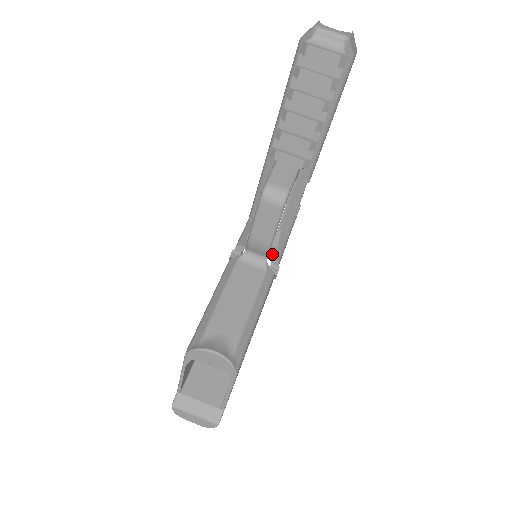
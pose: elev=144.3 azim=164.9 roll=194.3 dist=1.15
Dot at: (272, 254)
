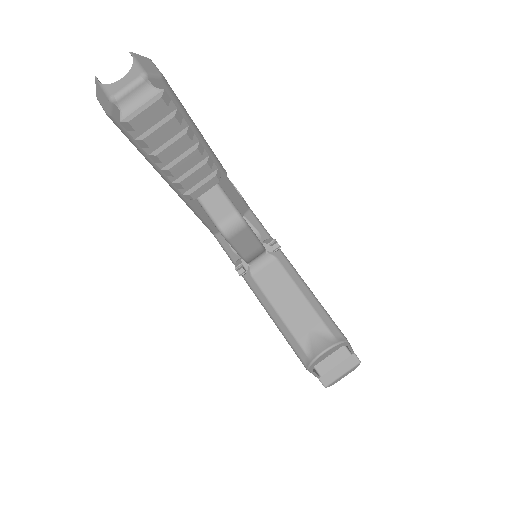
Dot at: (263, 241)
